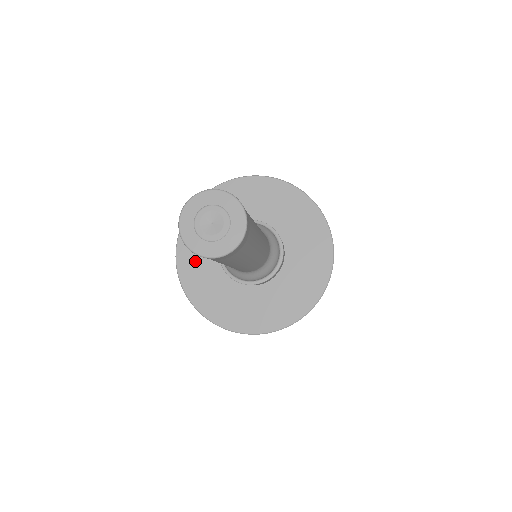
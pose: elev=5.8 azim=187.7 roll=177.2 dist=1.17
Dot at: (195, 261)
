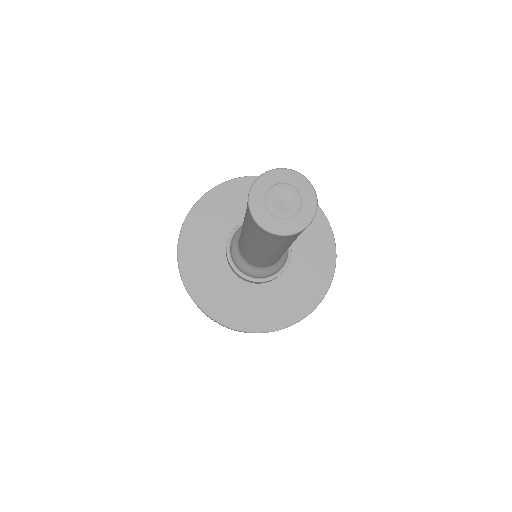
Dot at: (200, 269)
